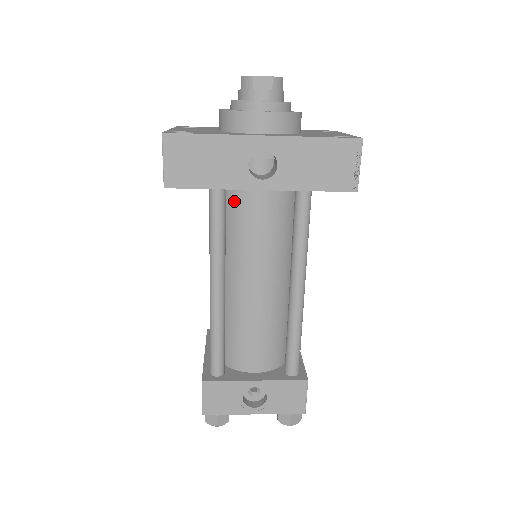
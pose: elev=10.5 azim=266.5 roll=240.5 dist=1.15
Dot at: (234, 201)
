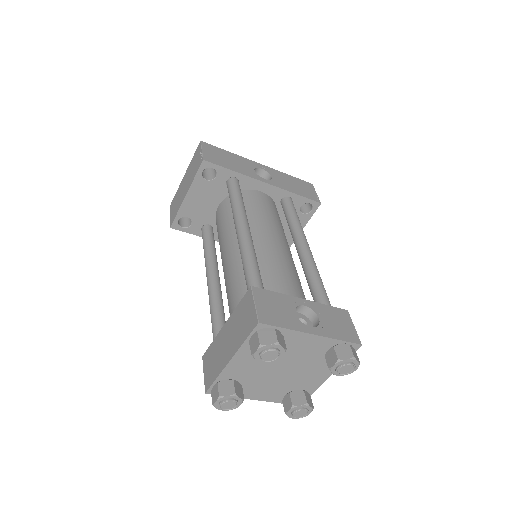
Dot at: (243, 197)
